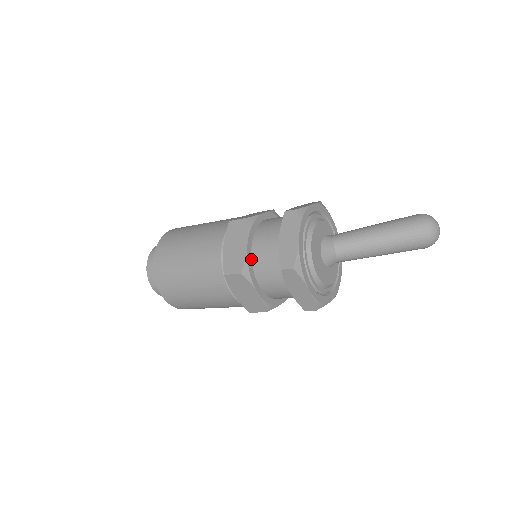
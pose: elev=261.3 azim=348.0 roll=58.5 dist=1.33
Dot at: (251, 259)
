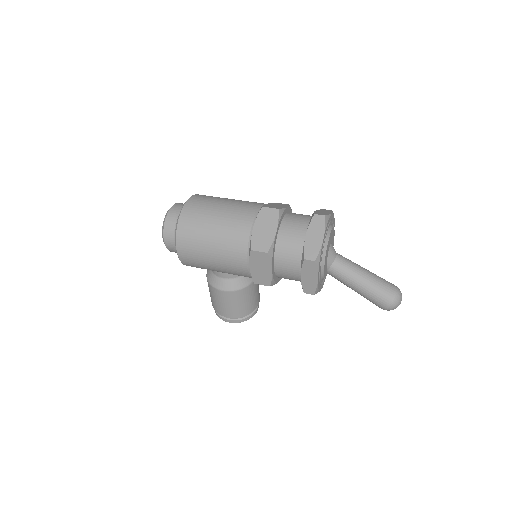
Dot at: (284, 215)
